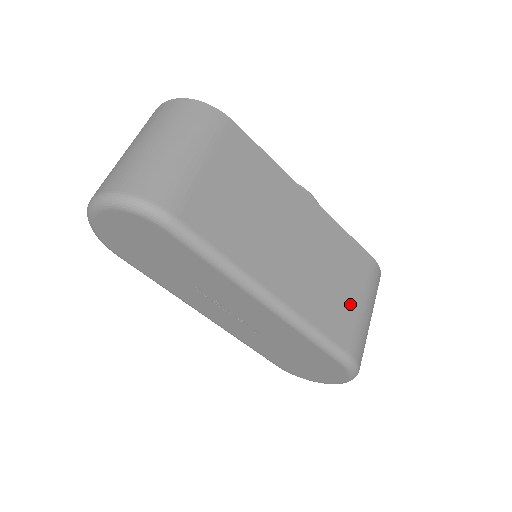
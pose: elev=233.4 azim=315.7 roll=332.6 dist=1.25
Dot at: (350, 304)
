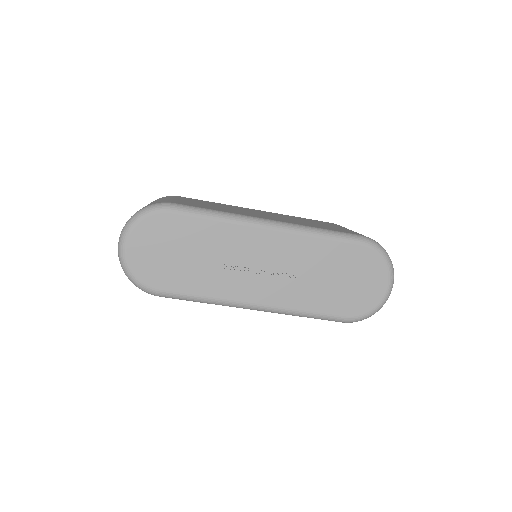
Dot at: occluded
